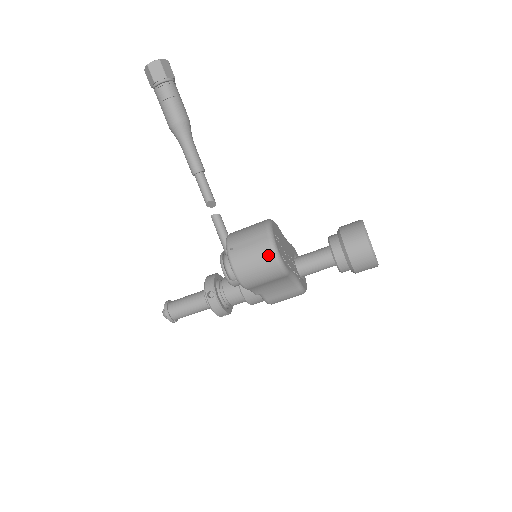
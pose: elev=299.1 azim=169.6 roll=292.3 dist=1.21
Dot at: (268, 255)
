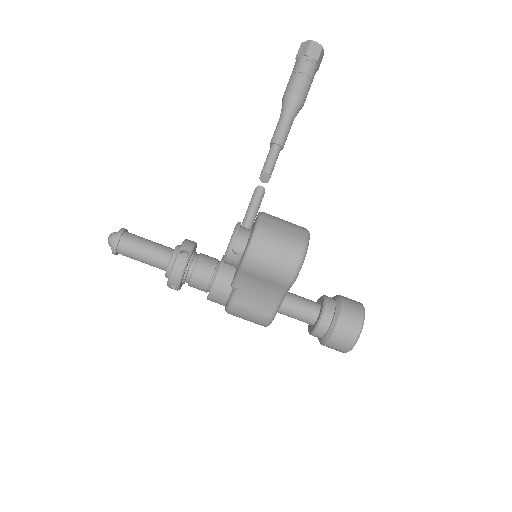
Dot at: (296, 252)
